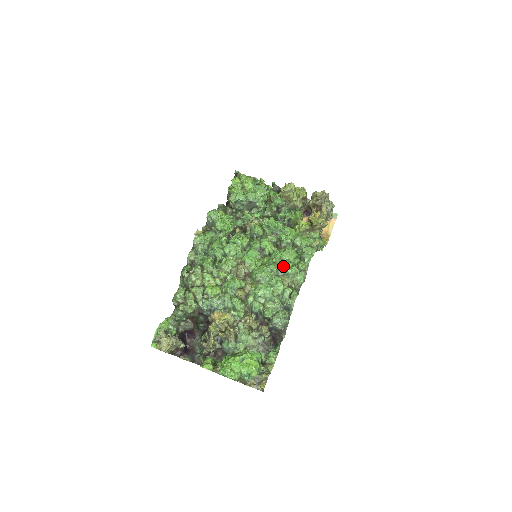
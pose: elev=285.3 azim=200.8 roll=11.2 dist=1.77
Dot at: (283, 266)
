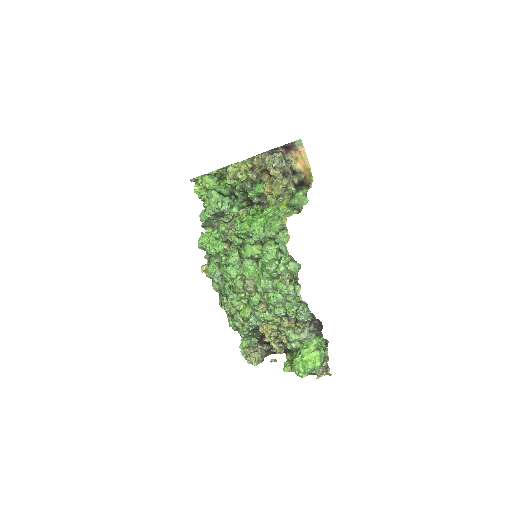
Dot at: (270, 271)
